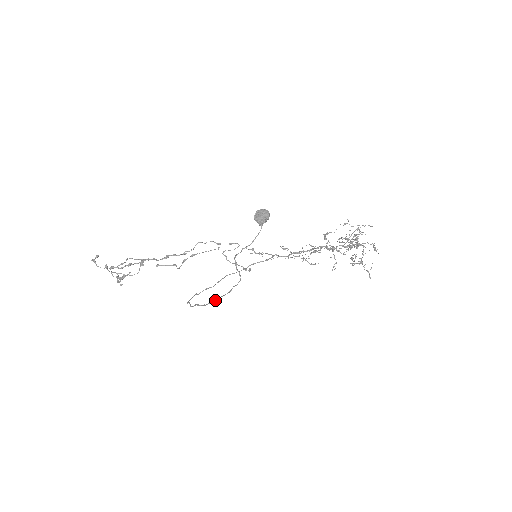
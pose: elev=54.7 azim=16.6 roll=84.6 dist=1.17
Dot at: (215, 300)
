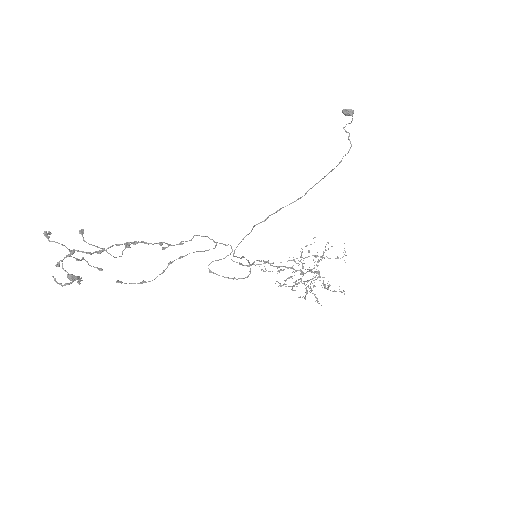
Dot at: (319, 181)
